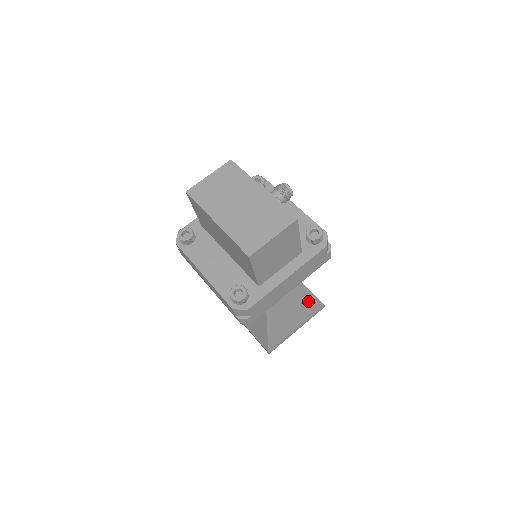
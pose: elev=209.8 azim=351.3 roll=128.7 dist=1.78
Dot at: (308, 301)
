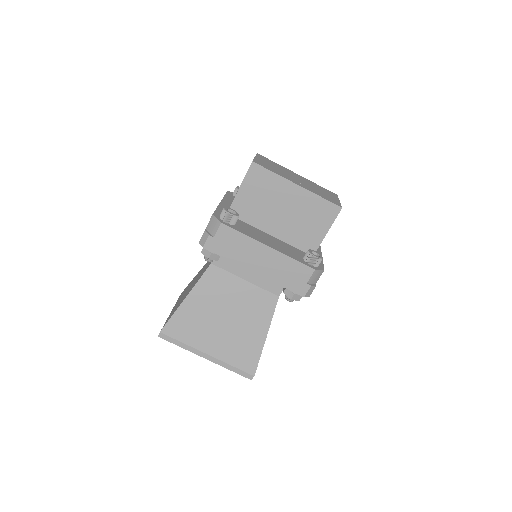
Dot at: occluded
